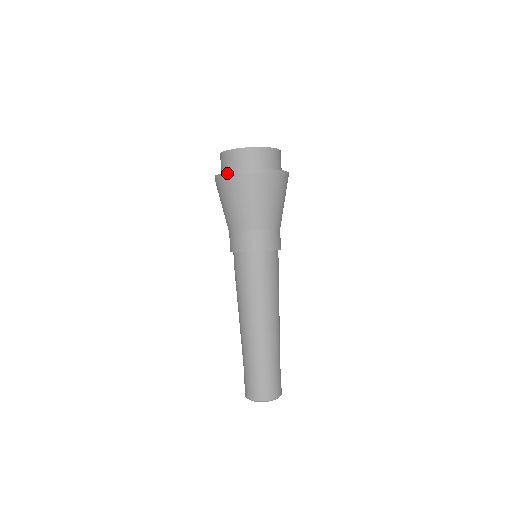
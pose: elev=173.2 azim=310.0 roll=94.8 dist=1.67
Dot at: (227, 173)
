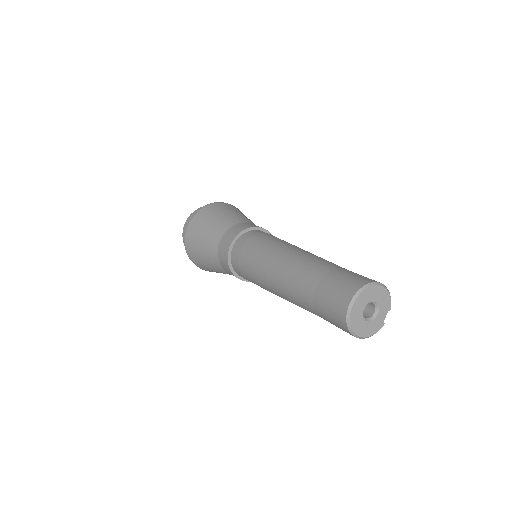
Dot at: (190, 219)
